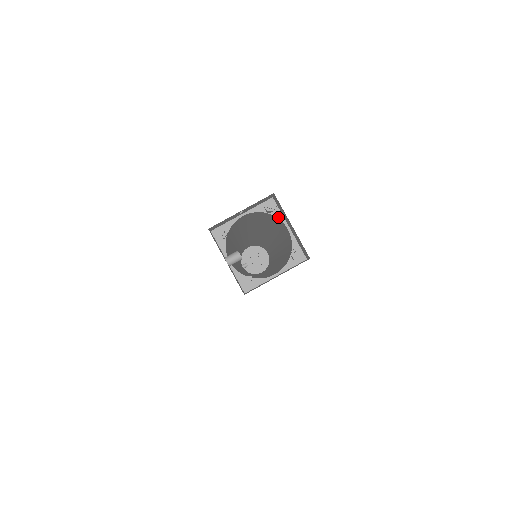
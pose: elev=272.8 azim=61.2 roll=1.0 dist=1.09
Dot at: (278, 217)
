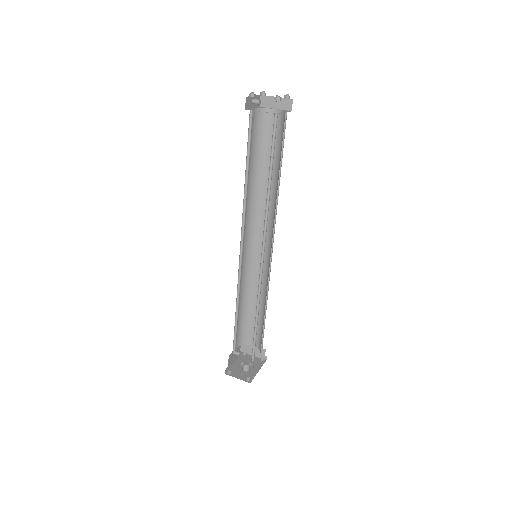
Dot at: occluded
